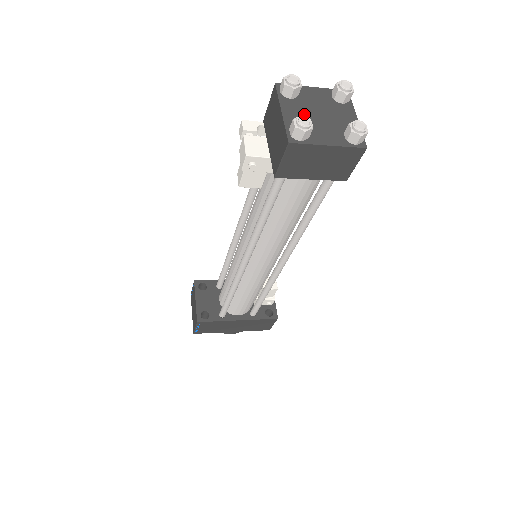
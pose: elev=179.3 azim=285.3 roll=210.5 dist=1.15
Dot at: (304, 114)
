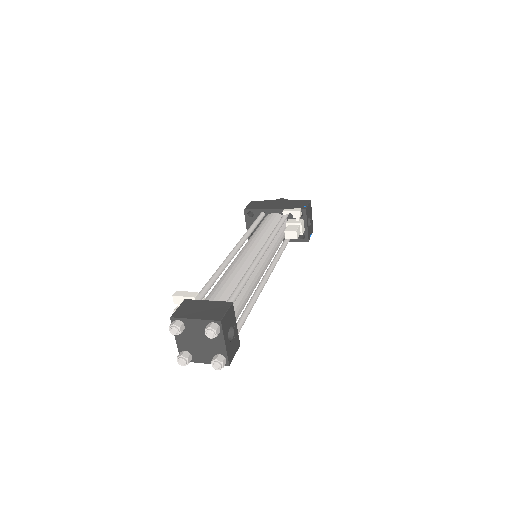
Dot at: (189, 341)
